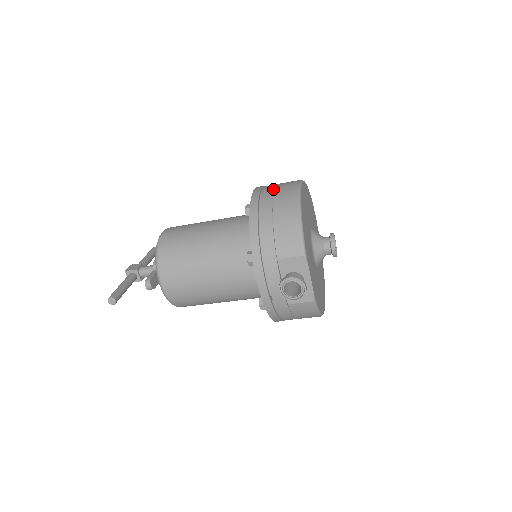
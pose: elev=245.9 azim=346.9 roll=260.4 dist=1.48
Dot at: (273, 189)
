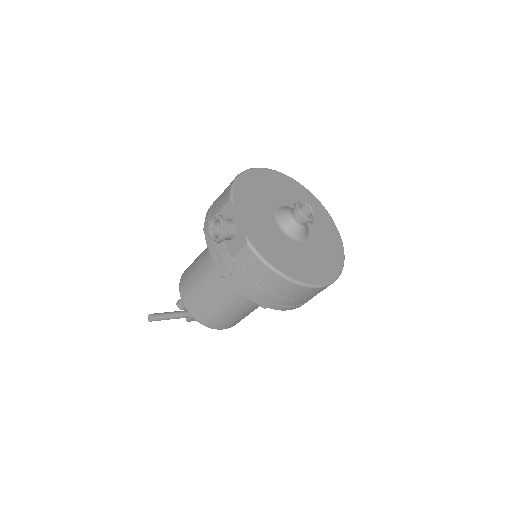
Dot at: occluded
